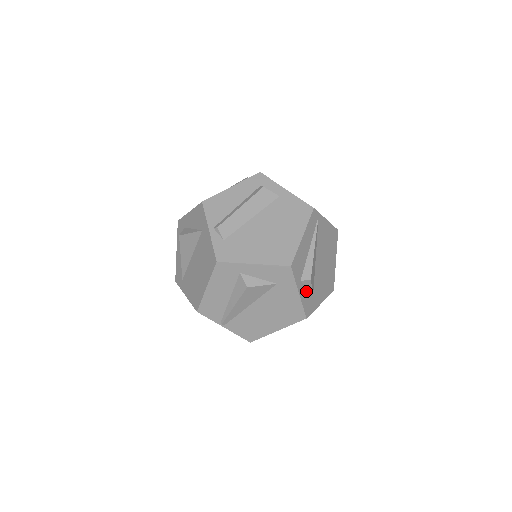
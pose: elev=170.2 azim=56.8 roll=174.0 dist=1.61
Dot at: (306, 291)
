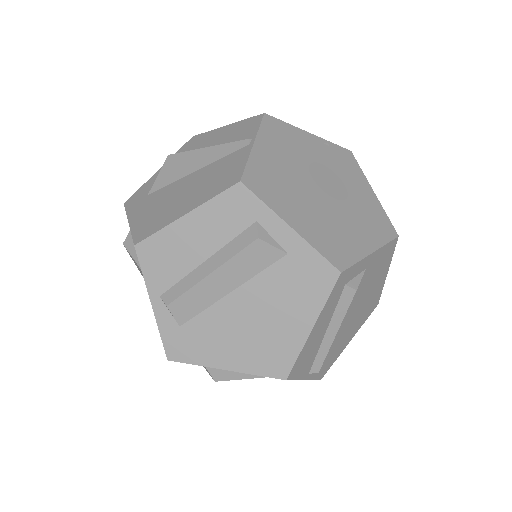
Dot at: occluded
